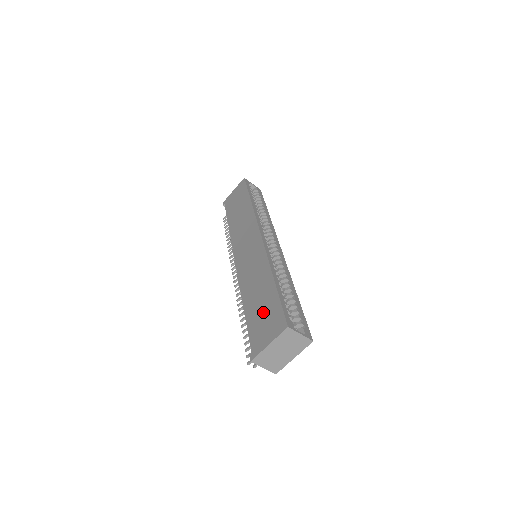
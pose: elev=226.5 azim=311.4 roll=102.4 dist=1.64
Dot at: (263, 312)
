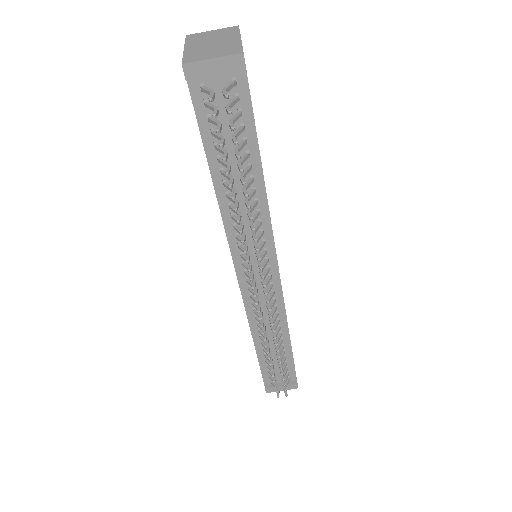
Dot at: occluded
